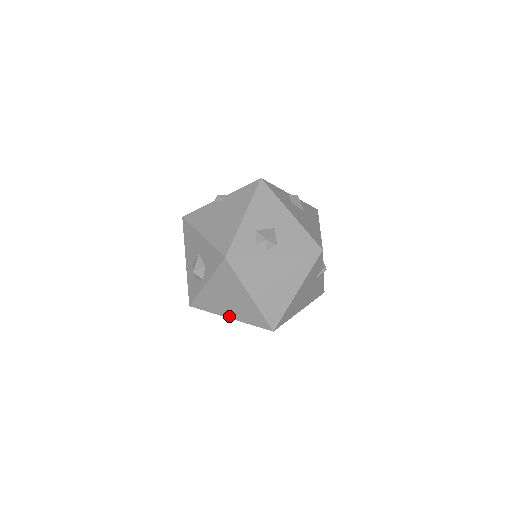
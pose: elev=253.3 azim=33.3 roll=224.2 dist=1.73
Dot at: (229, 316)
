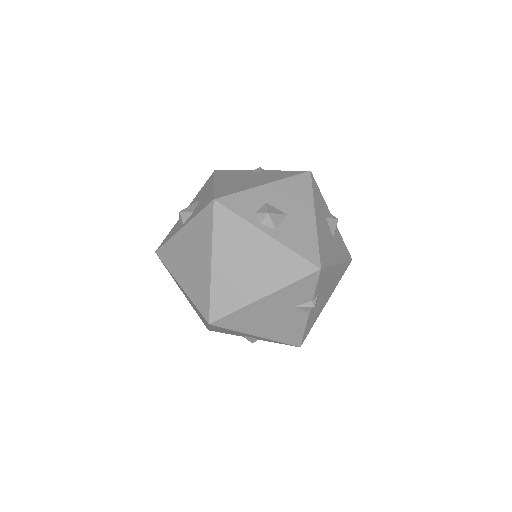
Dot at: (181, 282)
